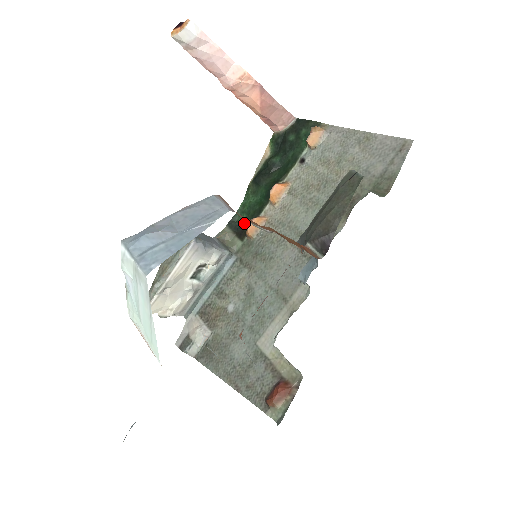
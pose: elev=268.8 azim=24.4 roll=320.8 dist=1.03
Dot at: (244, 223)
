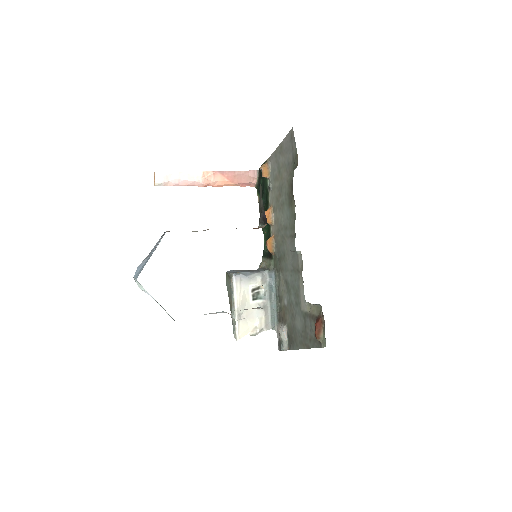
Dot at: occluded
